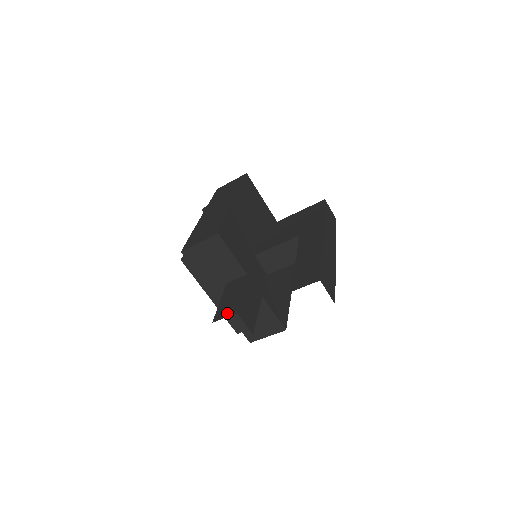
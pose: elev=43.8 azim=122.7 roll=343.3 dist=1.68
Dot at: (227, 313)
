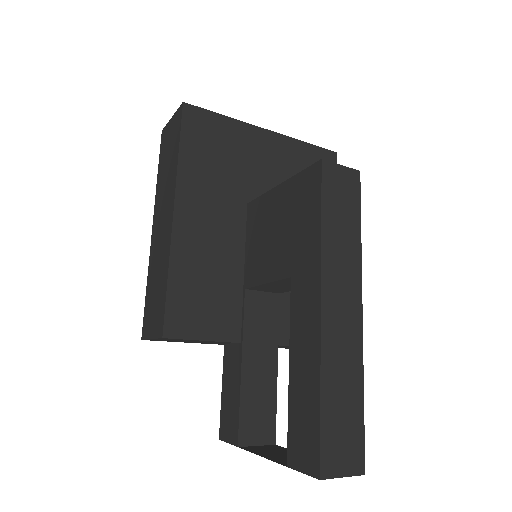
Dot at: (229, 434)
